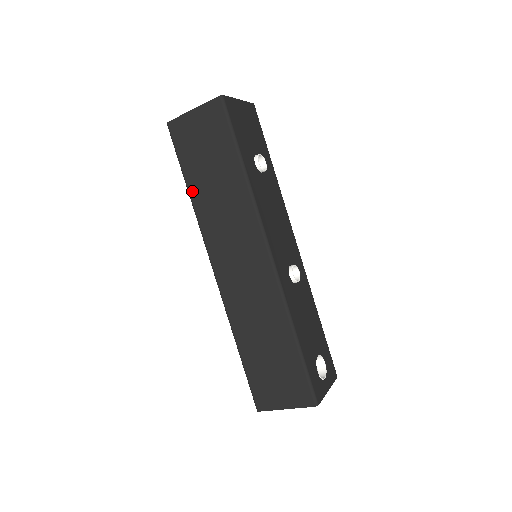
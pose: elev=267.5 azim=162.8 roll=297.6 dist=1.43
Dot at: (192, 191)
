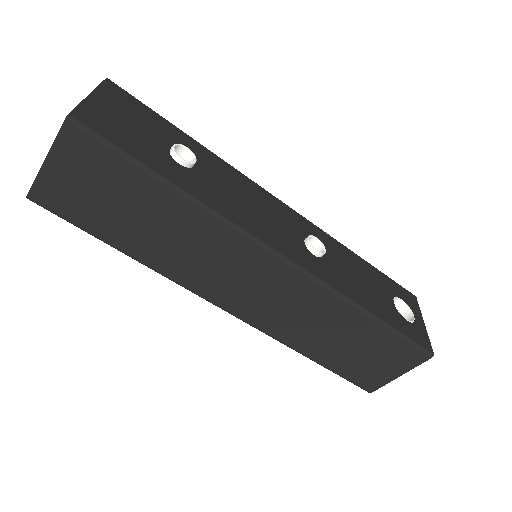
Dot at: (131, 252)
